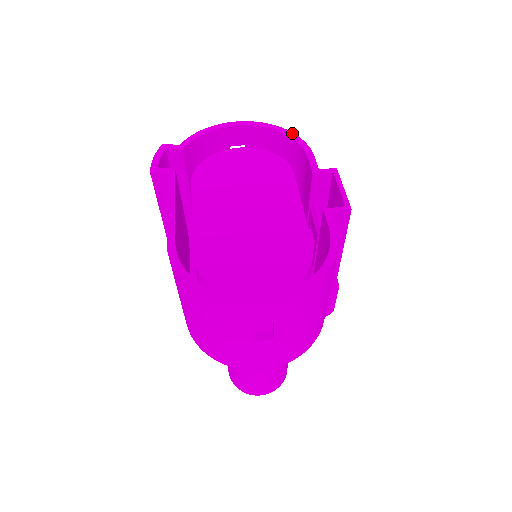
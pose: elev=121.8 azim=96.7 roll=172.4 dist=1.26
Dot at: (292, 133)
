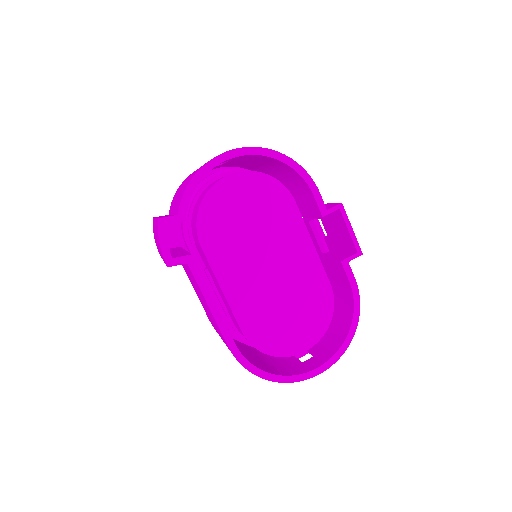
Dot at: (289, 158)
